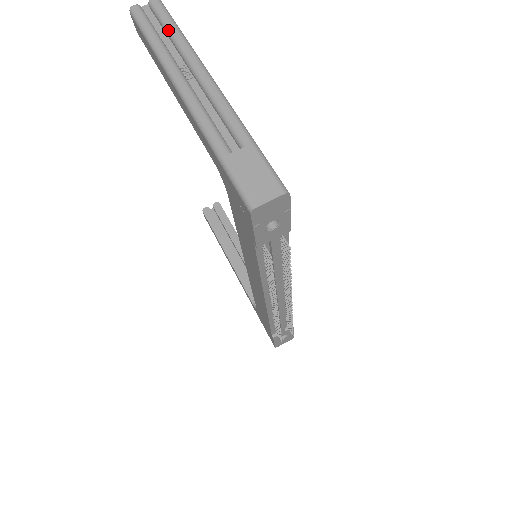
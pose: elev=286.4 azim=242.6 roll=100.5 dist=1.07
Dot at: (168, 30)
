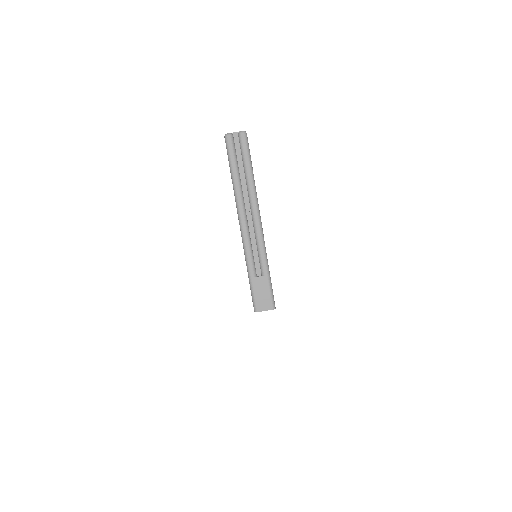
Dot at: (245, 169)
